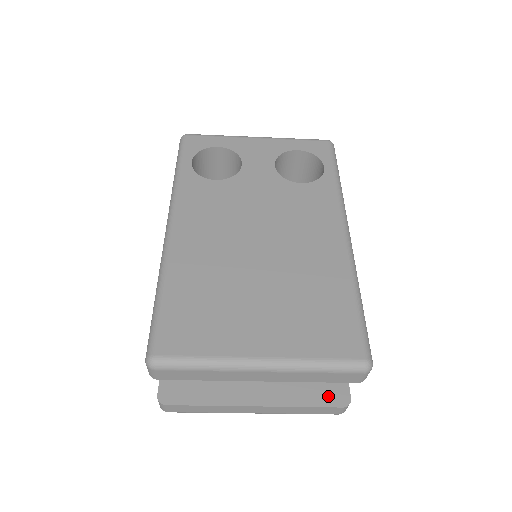
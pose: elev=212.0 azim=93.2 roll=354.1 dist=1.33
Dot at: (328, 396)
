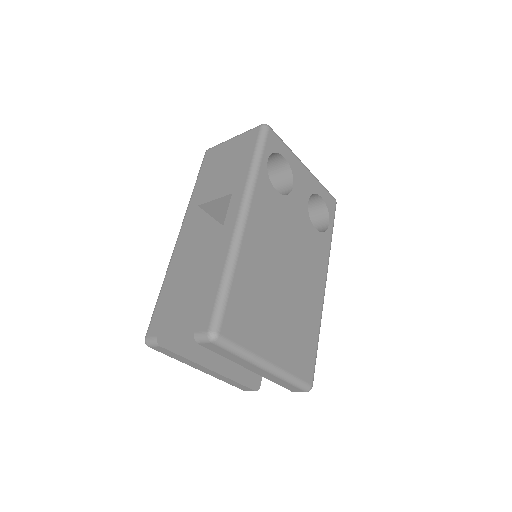
Dot at: (251, 380)
